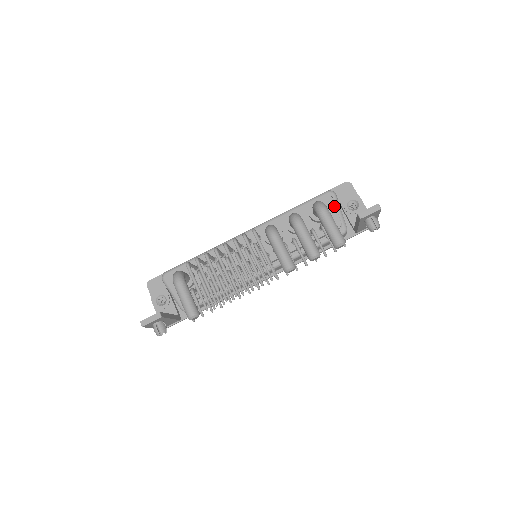
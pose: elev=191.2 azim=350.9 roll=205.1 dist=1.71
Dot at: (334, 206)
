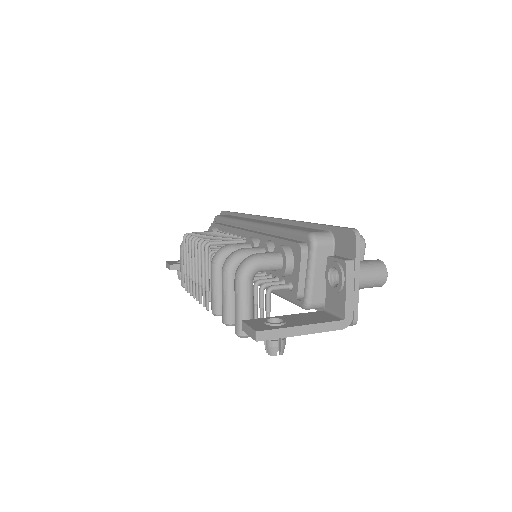
Dot at: (299, 265)
